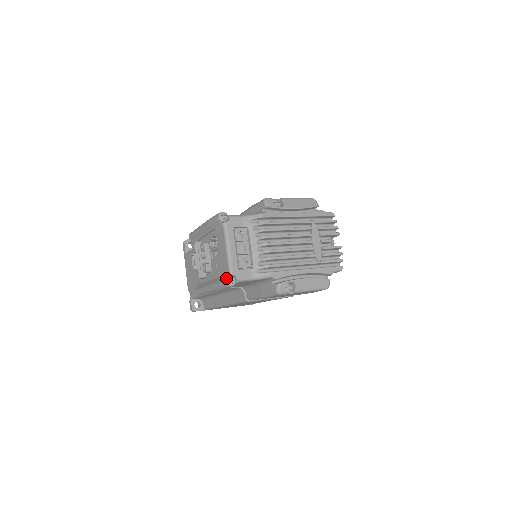
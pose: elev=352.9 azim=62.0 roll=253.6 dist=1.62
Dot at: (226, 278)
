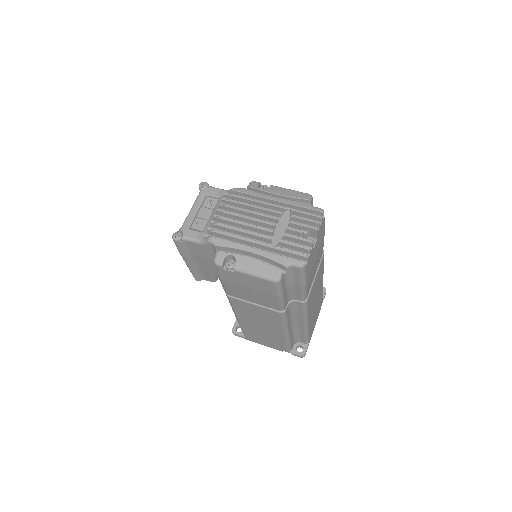
Dot at: occluded
